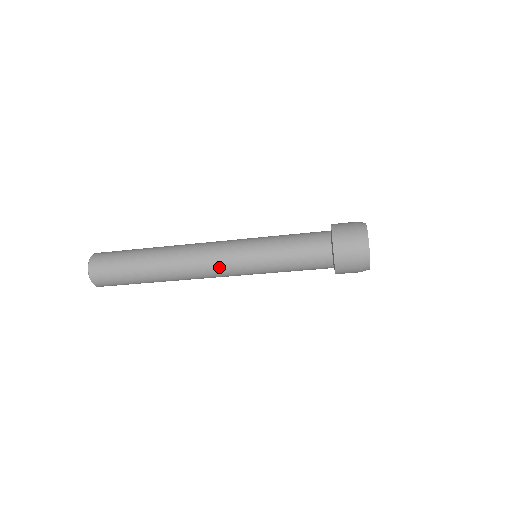
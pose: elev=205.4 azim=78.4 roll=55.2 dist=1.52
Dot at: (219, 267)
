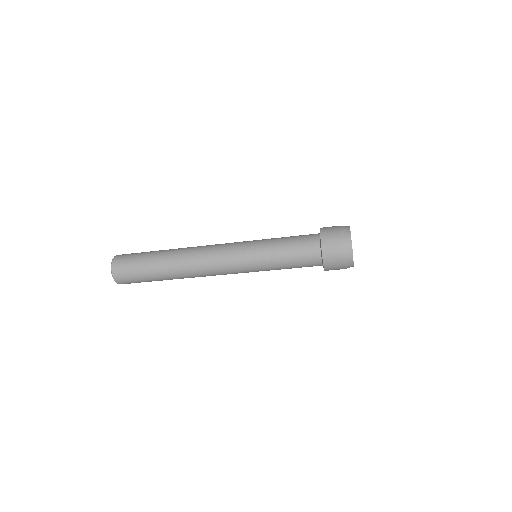
Dot at: (223, 258)
